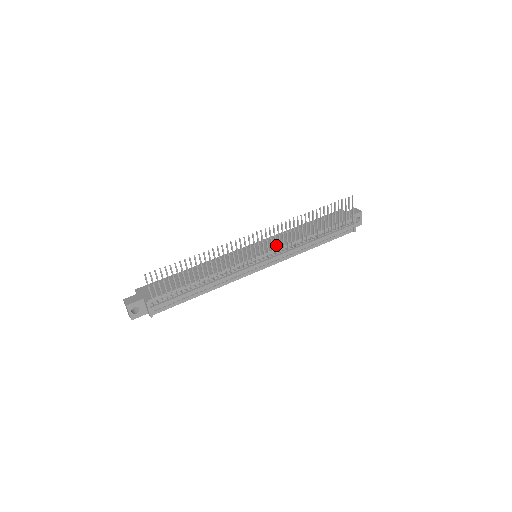
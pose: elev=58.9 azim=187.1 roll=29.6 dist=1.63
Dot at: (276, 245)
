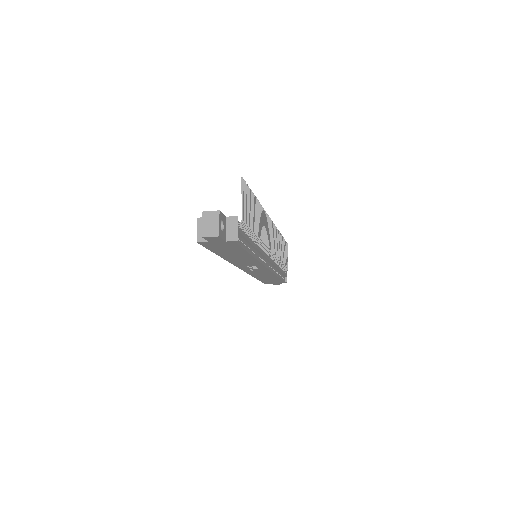
Dot at: (274, 245)
